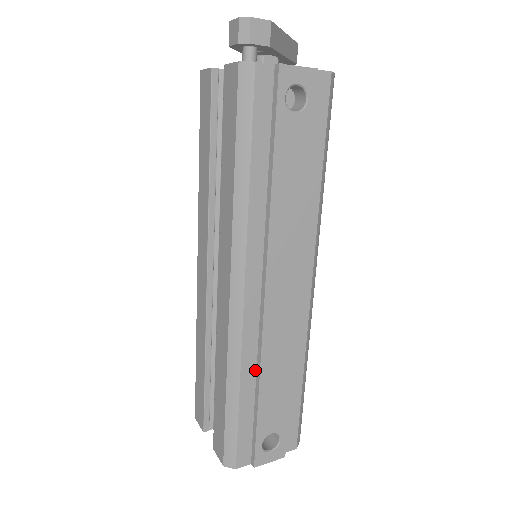
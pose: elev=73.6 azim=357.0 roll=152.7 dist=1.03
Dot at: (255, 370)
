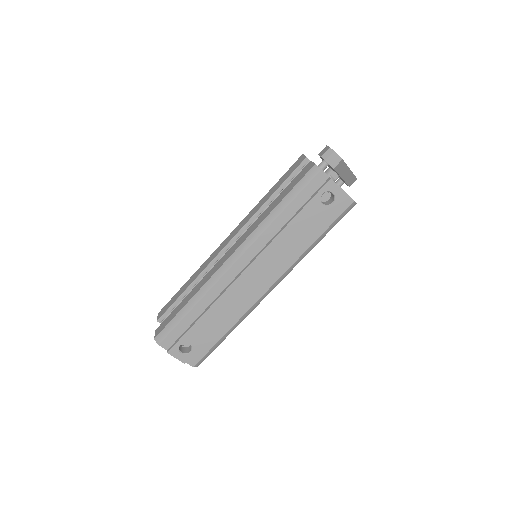
Dot at: (209, 304)
